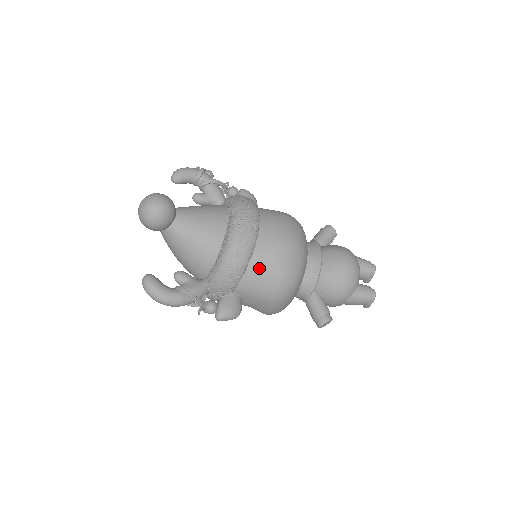
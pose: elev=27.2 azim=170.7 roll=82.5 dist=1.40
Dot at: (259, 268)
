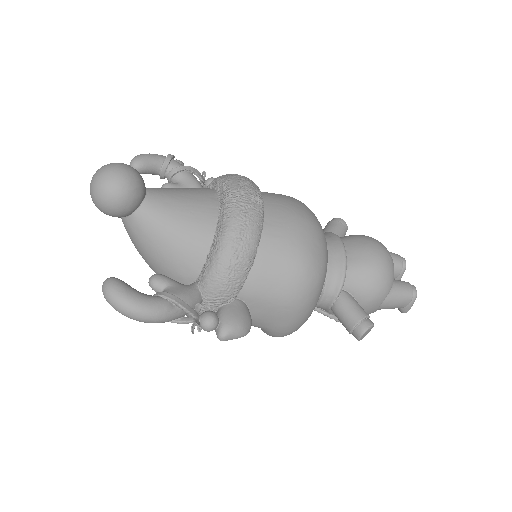
Dot at: (272, 255)
